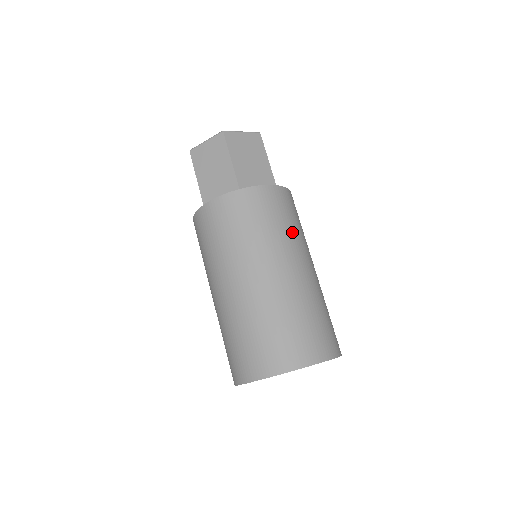
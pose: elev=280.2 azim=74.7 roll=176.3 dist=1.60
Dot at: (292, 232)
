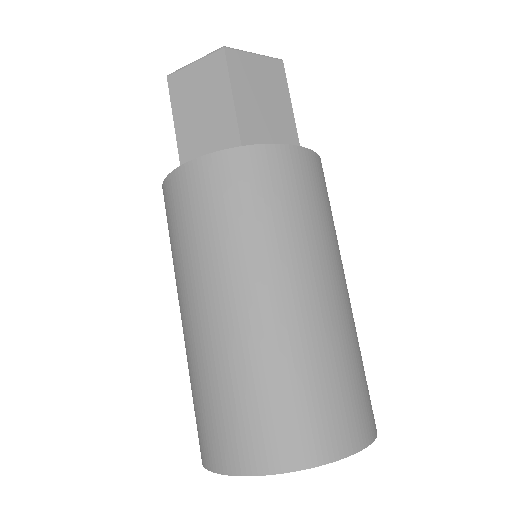
Dot at: (321, 227)
